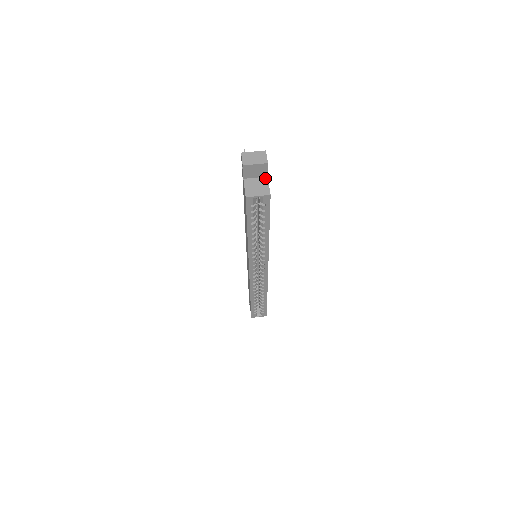
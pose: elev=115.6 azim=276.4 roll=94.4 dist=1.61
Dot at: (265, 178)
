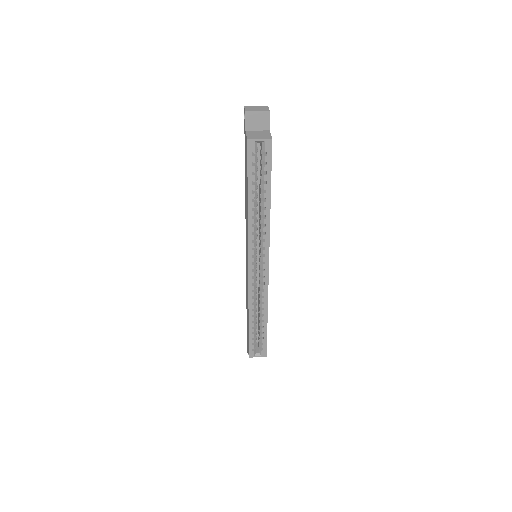
Dot at: (267, 131)
